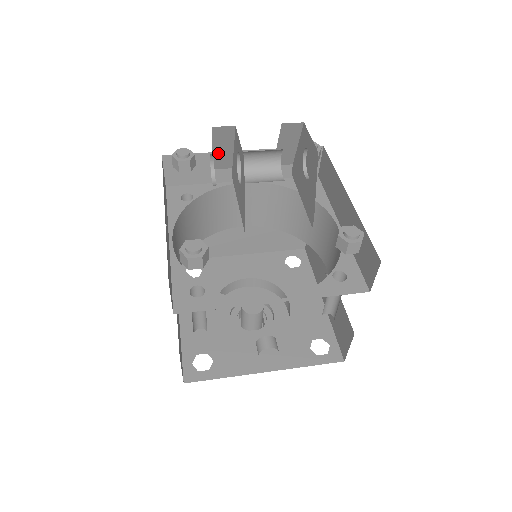
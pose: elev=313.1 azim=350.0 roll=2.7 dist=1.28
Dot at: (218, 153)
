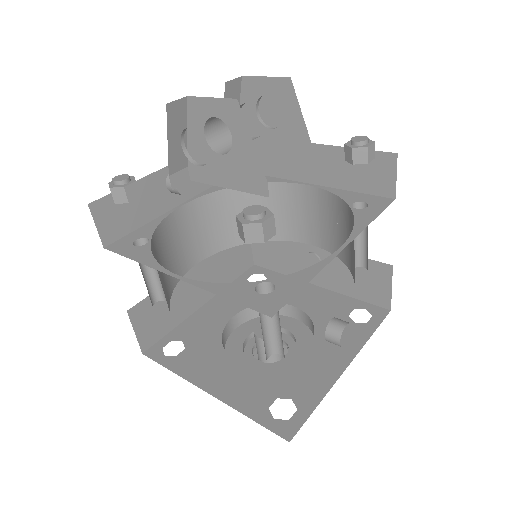
Dot at: (173, 146)
